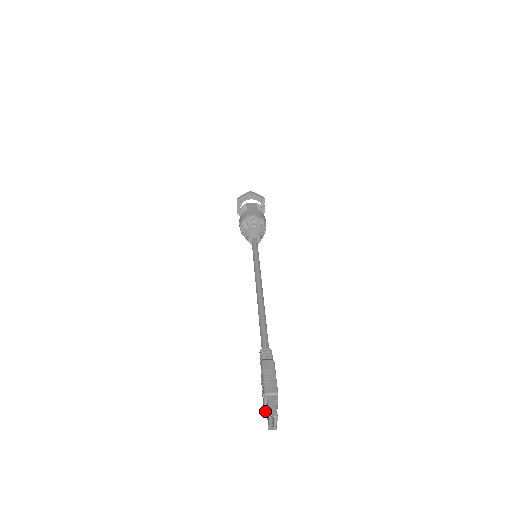
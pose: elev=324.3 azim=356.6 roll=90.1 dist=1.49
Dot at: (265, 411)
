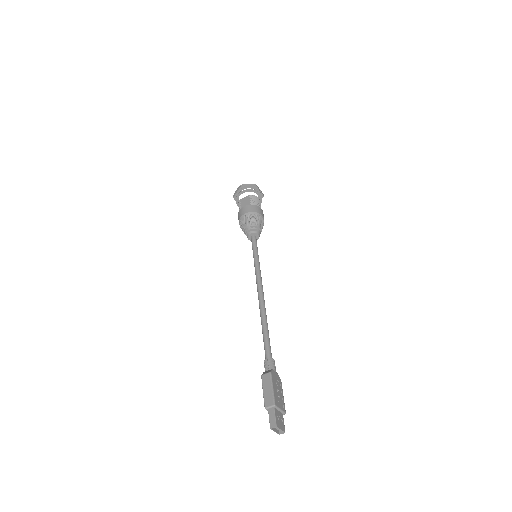
Dot at: occluded
